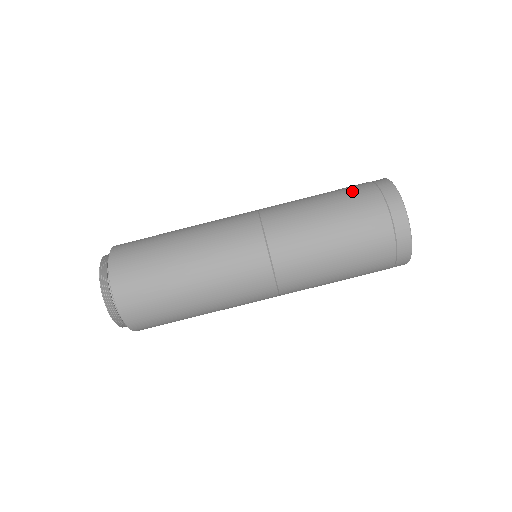
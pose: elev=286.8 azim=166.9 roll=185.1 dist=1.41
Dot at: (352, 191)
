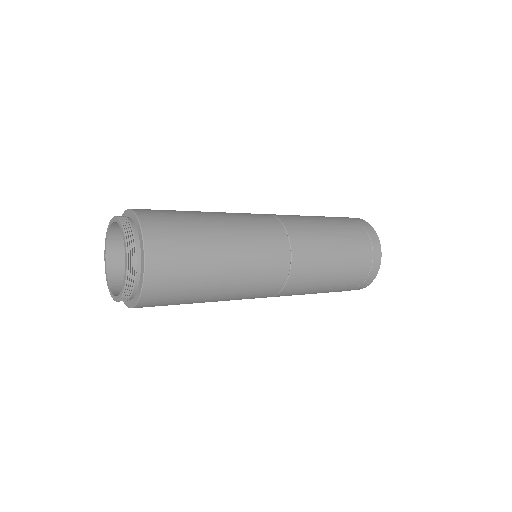
Dot at: (356, 243)
